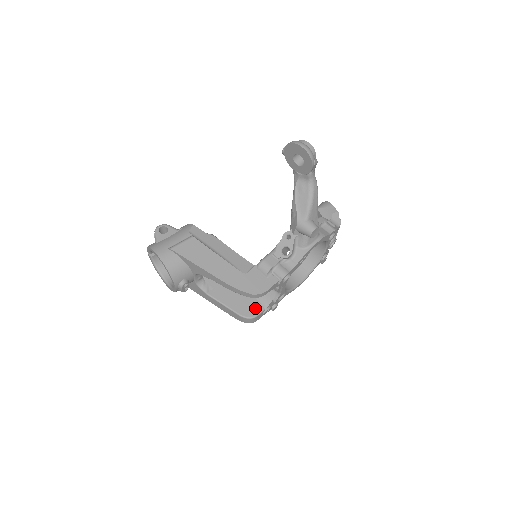
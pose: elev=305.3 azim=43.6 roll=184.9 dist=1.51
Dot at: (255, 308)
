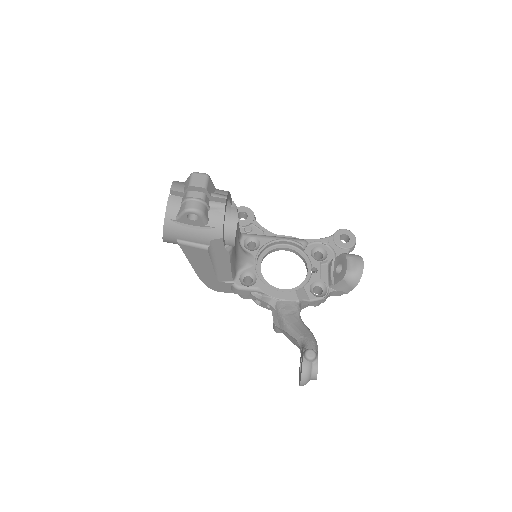
Dot at: occluded
